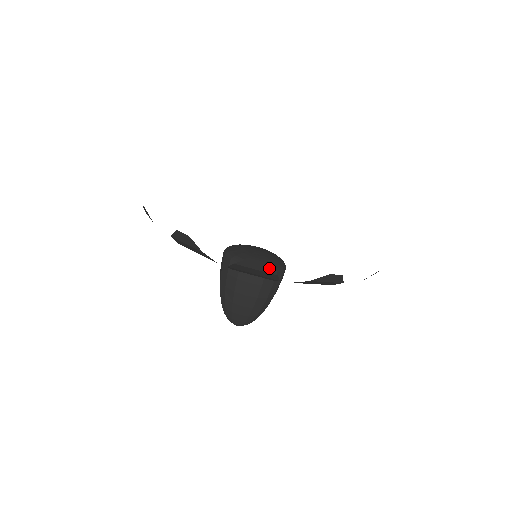
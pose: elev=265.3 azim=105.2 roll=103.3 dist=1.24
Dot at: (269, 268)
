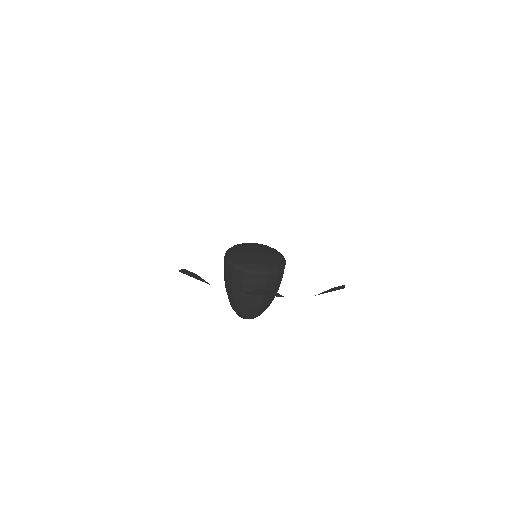
Dot at: (276, 293)
